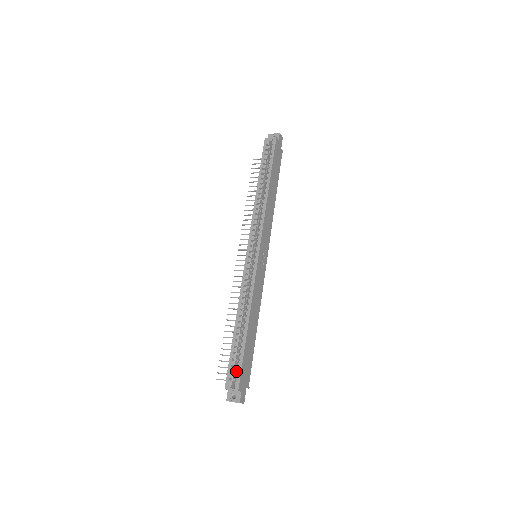
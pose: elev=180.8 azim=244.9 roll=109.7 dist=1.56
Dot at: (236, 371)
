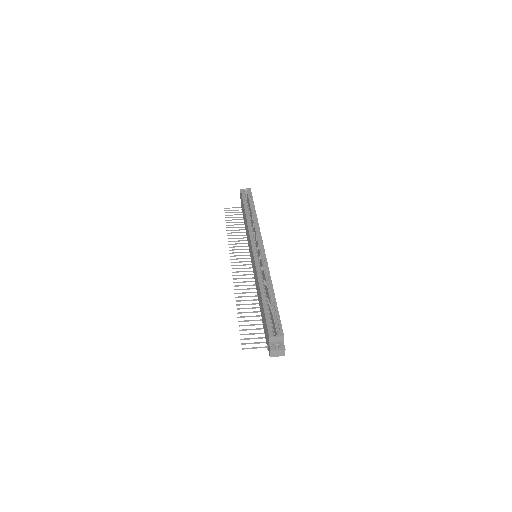
Dot at: (275, 323)
